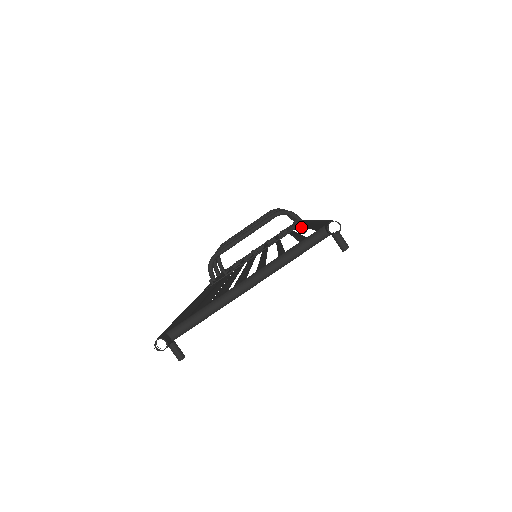
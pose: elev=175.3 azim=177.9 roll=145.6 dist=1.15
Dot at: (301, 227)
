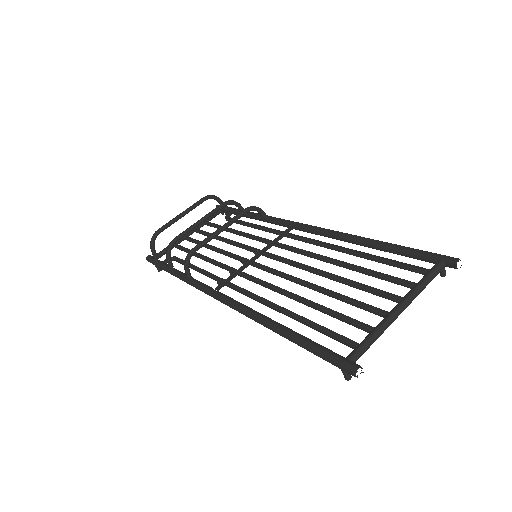
Dot at: occluded
